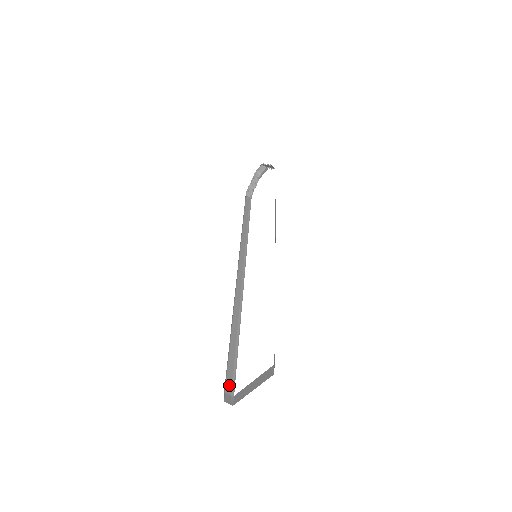
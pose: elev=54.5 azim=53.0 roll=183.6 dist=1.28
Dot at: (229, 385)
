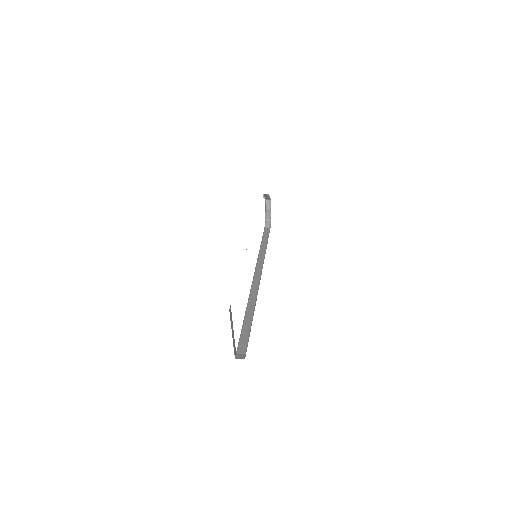
Dot at: (243, 348)
